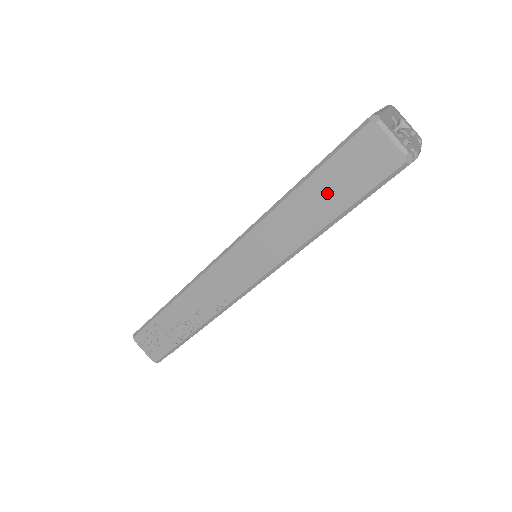
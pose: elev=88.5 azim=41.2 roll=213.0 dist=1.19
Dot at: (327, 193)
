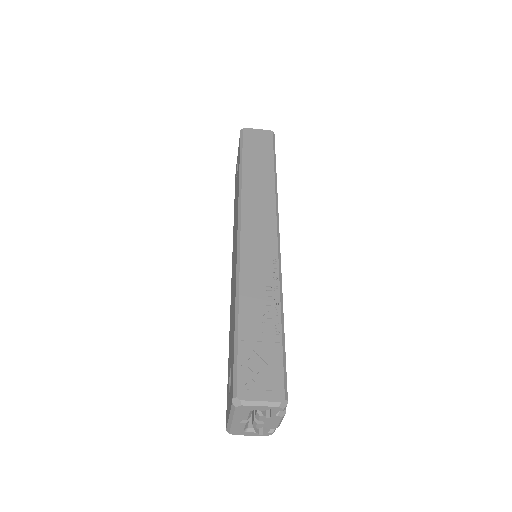
Dot at: occluded
